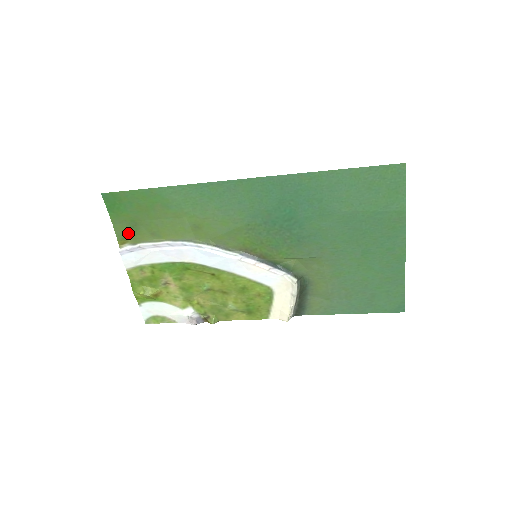
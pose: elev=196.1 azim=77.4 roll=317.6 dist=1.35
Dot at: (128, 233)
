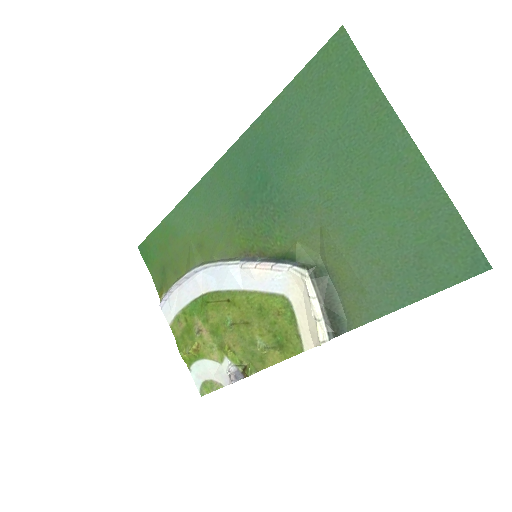
Dot at: (162, 281)
